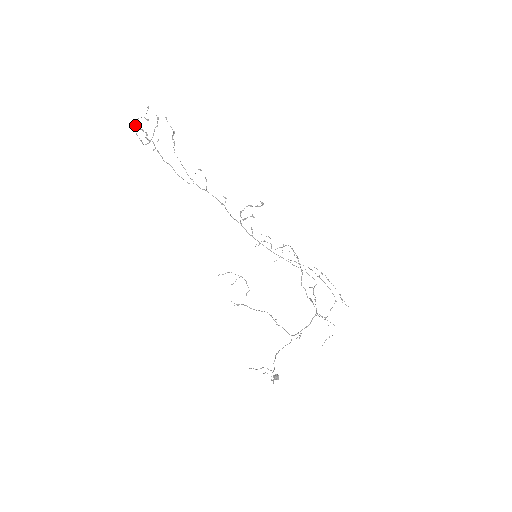
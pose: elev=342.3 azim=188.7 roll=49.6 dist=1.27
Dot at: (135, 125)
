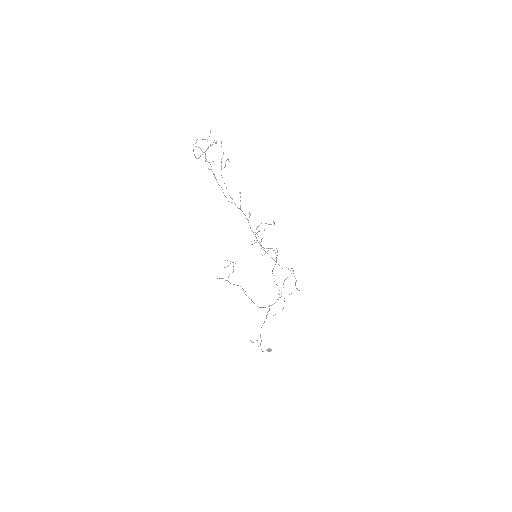
Dot at: (195, 143)
